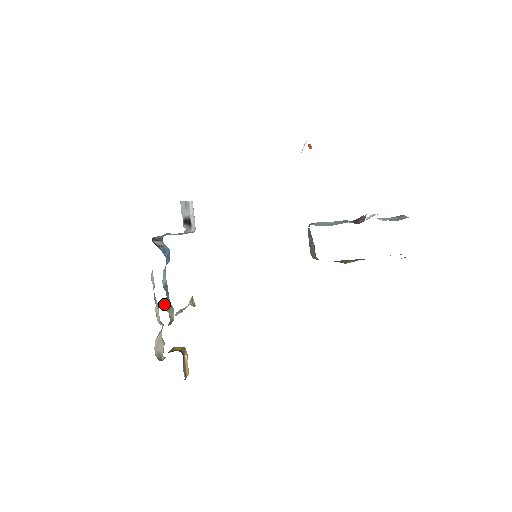
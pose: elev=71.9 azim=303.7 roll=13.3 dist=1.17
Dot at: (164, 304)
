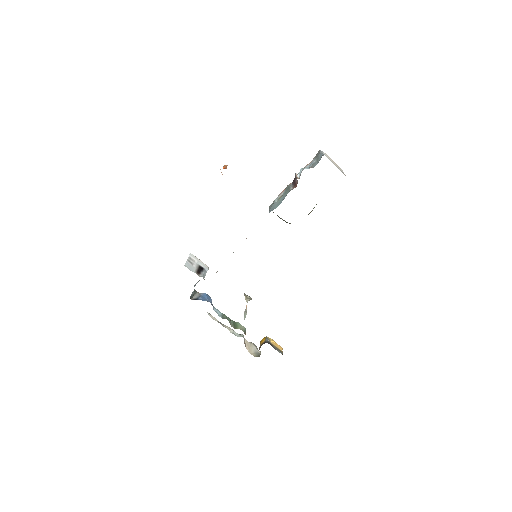
Dot at: occluded
